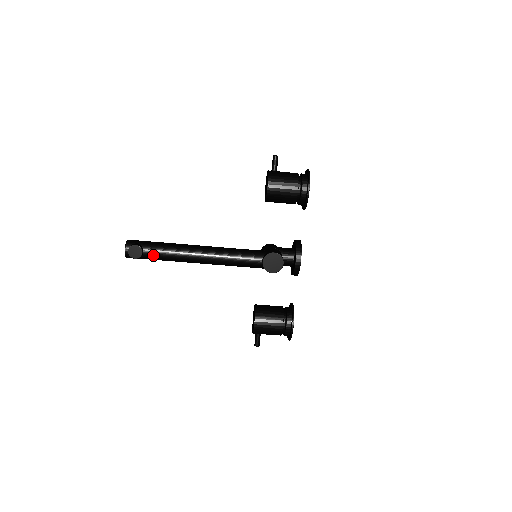
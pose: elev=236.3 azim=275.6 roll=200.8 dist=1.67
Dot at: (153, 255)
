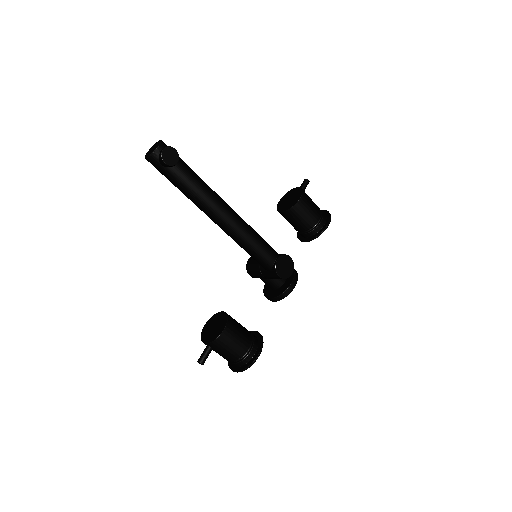
Dot at: (184, 175)
